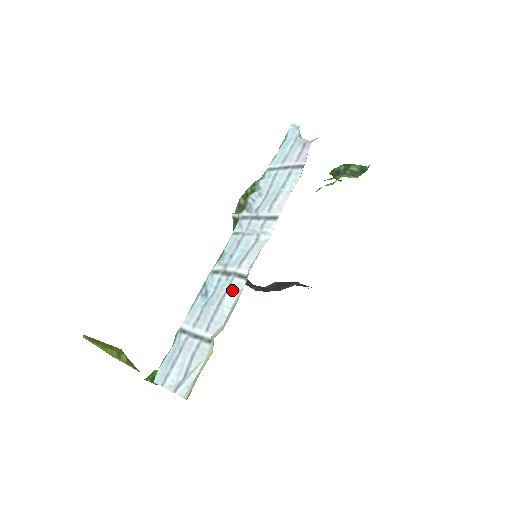
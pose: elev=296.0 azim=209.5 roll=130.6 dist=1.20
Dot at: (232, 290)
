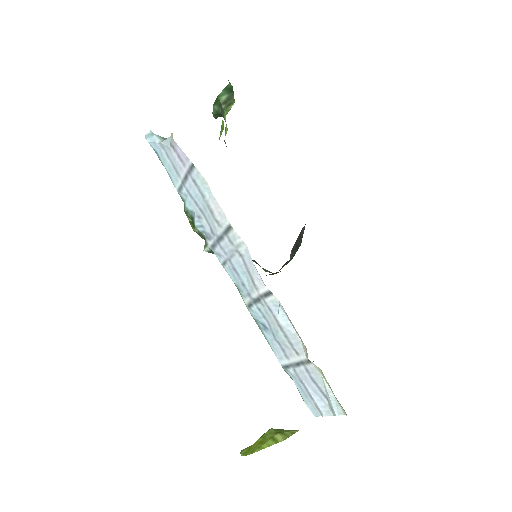
Dot at: (275, 311)
